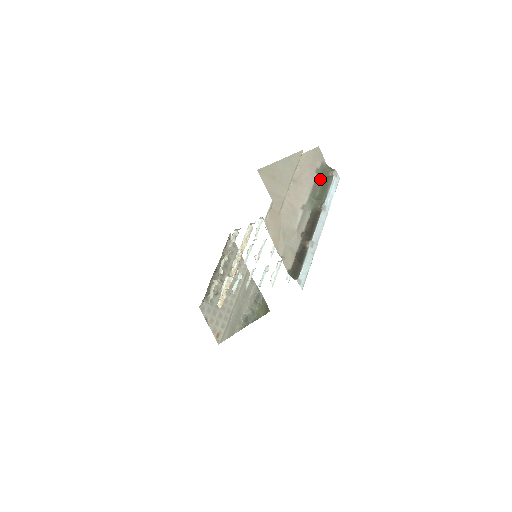
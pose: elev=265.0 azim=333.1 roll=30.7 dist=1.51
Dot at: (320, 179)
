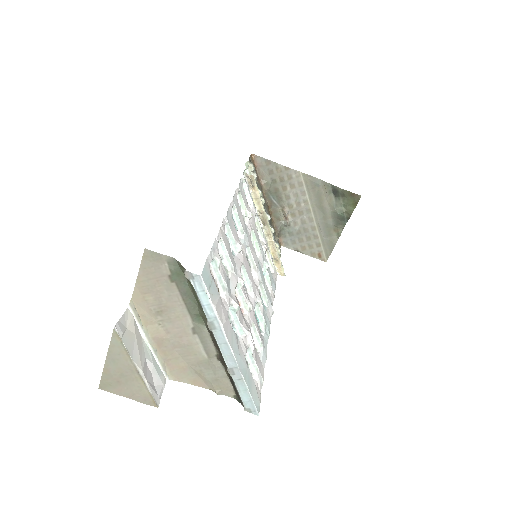
Dot at: (184, 284)
